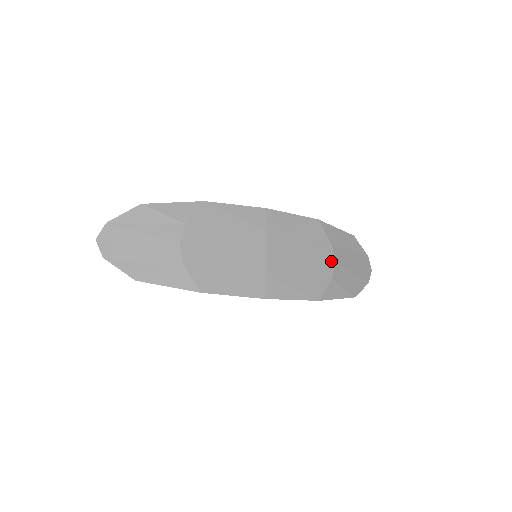
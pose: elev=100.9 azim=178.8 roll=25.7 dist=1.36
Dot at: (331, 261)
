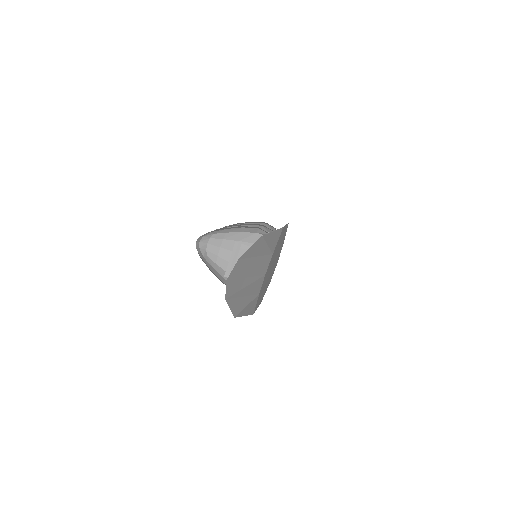
Dot at: occluded
